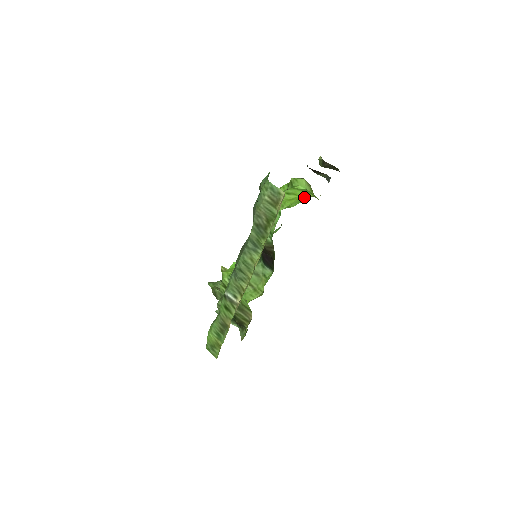
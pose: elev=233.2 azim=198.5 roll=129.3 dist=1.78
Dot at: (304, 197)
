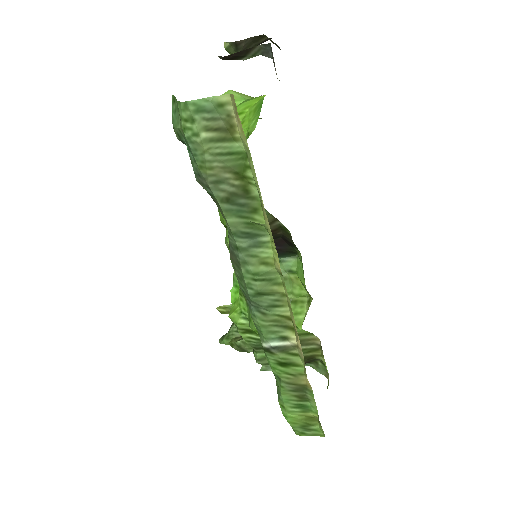
Dot at: (257, 103)
